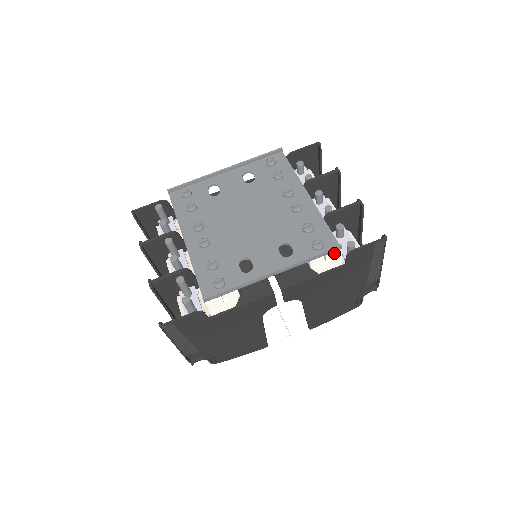
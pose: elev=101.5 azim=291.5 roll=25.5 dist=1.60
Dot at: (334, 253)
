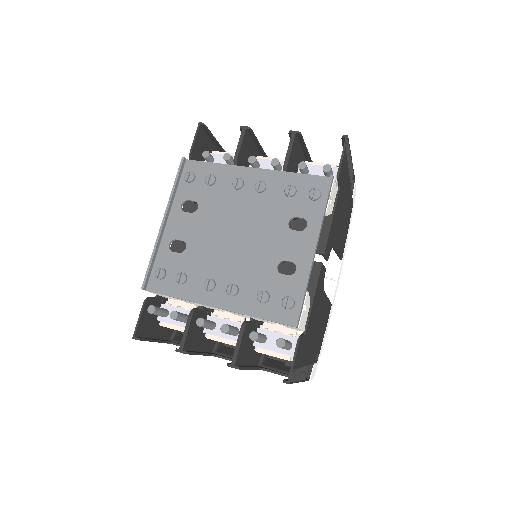
Dot at: (332, 187)
